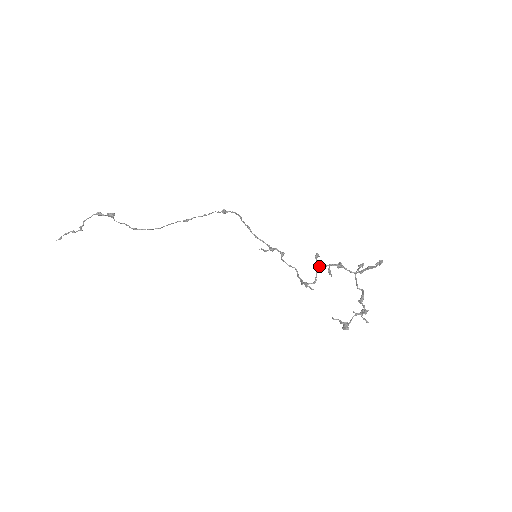
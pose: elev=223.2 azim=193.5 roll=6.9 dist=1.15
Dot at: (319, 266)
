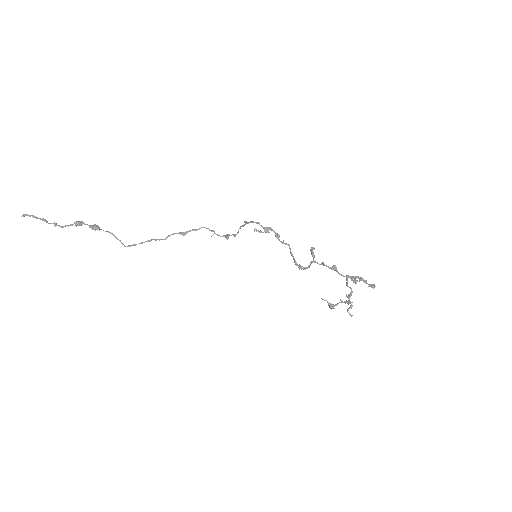
Dot at: (315, 262)
